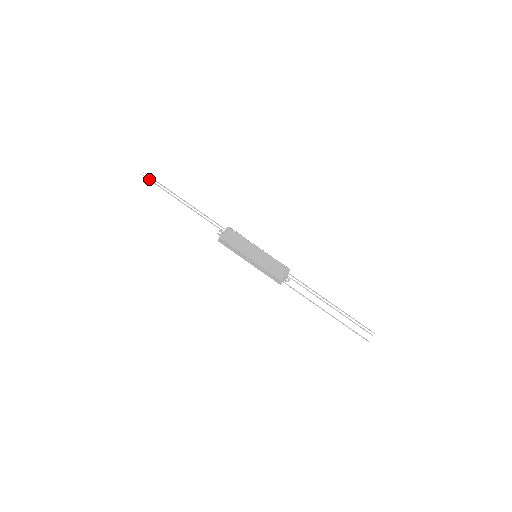
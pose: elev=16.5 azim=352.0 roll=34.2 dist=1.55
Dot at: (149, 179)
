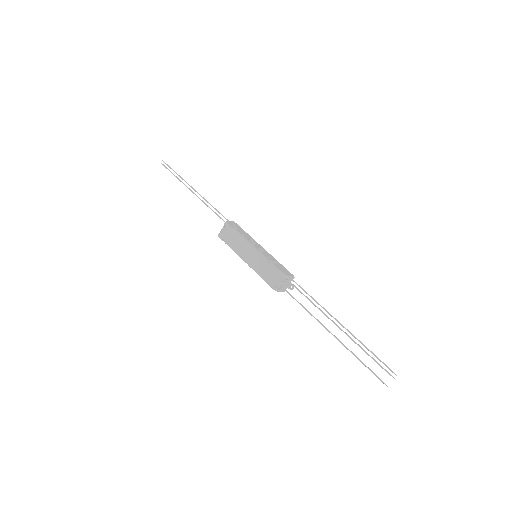
Dot at: (167, 168)
